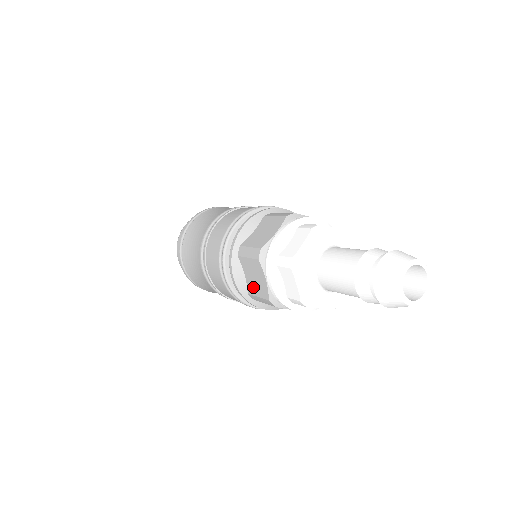
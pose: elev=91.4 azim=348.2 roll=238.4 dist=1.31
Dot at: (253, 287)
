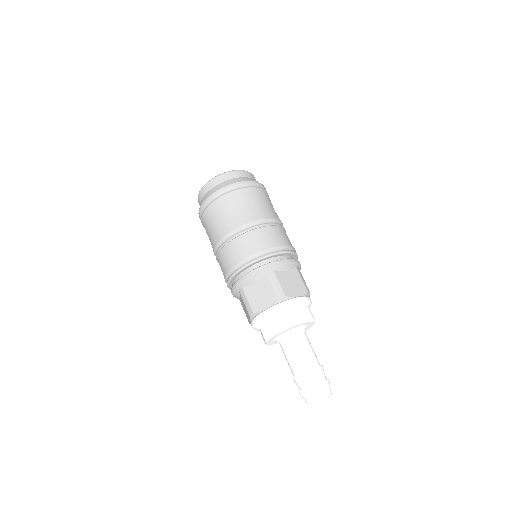
Dot at: (243, 307)
